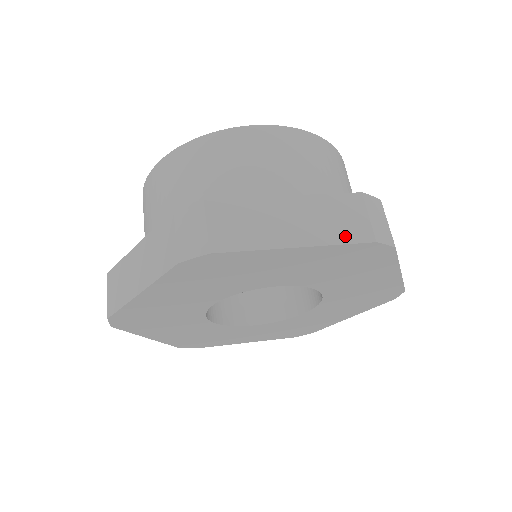
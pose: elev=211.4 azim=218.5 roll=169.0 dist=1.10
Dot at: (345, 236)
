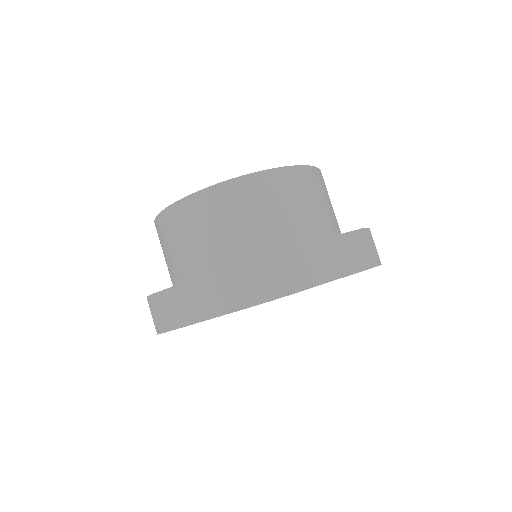
Dot at: (358, 266)
